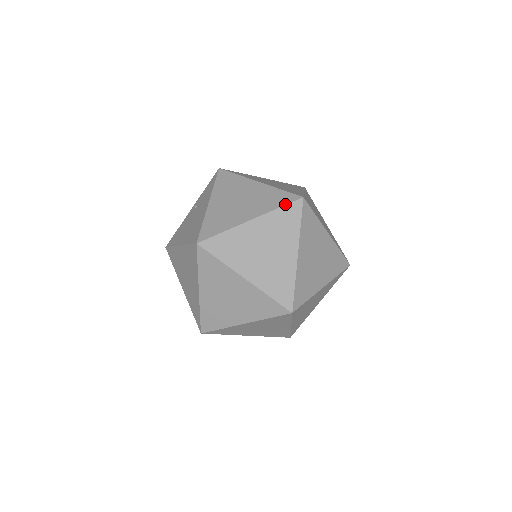
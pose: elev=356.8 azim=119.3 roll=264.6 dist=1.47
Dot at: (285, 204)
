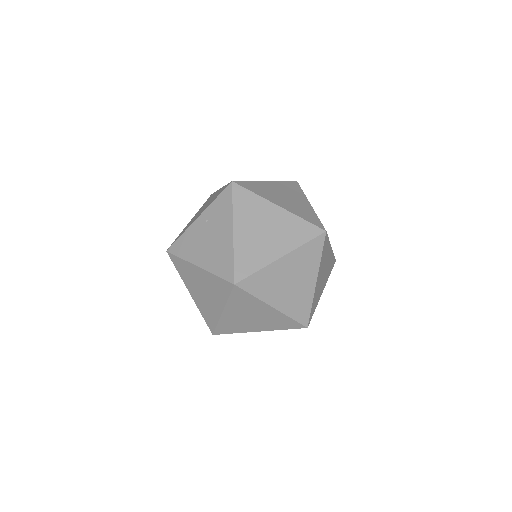
Dot at: (311, 239)
